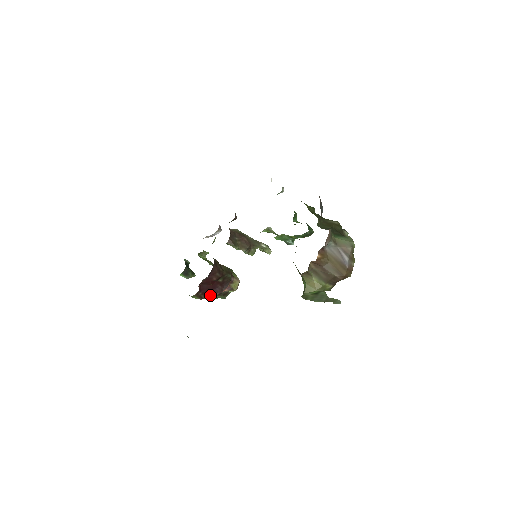
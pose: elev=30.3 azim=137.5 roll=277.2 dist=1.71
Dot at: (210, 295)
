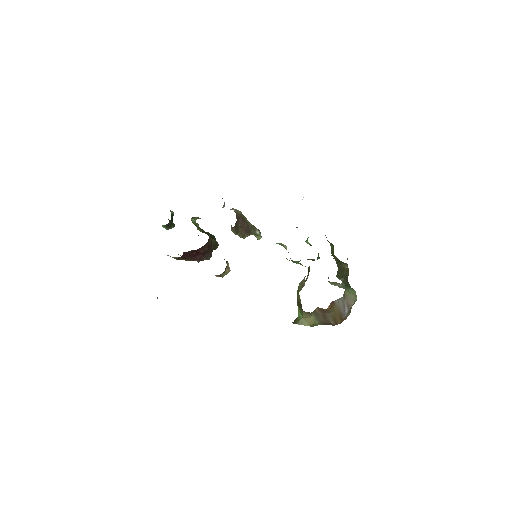
Dot at: (188, 259)
